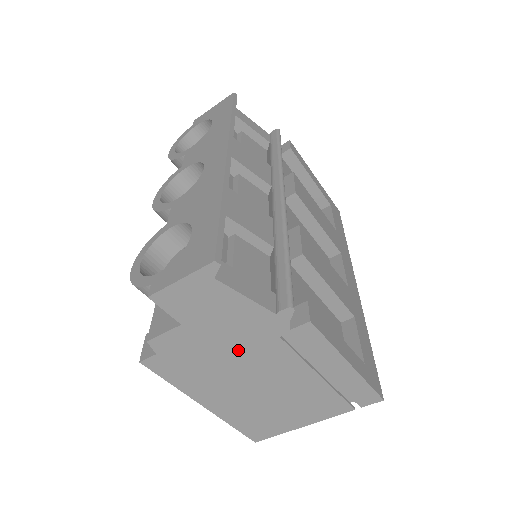
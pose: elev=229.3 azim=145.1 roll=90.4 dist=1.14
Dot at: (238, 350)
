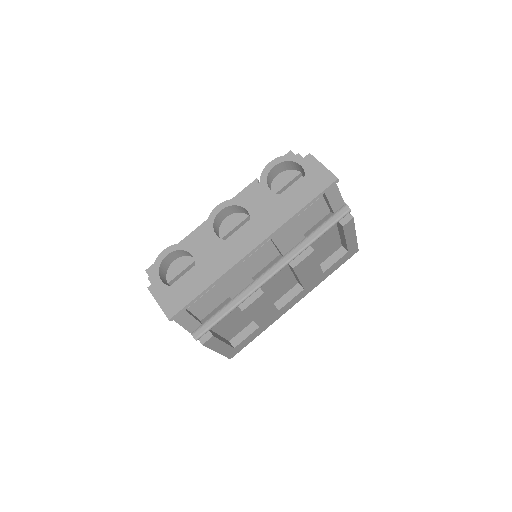
Dot at: occluded
